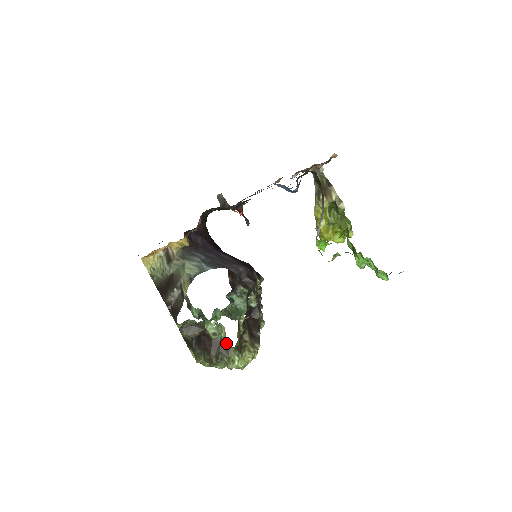
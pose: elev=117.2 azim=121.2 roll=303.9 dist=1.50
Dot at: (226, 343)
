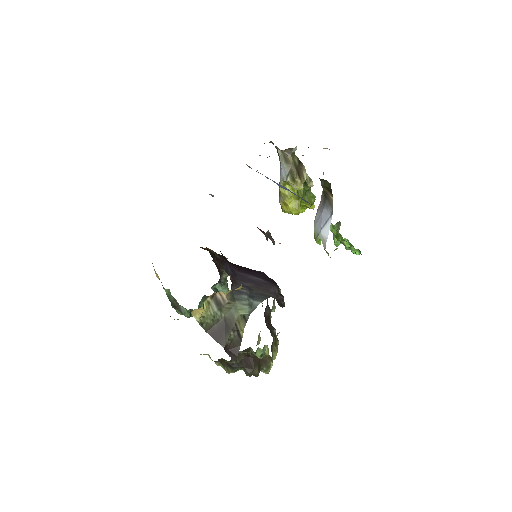
Dot at: (265, 356)
